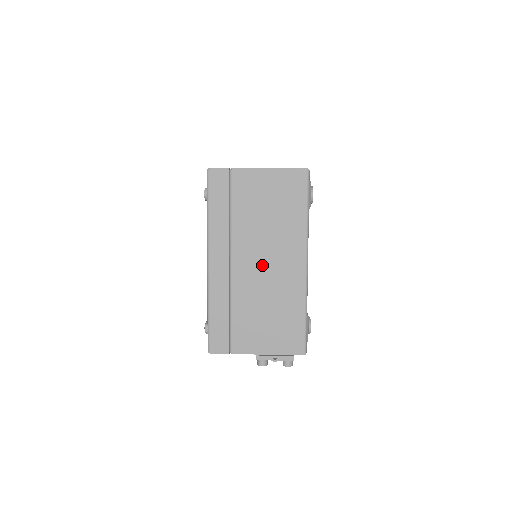
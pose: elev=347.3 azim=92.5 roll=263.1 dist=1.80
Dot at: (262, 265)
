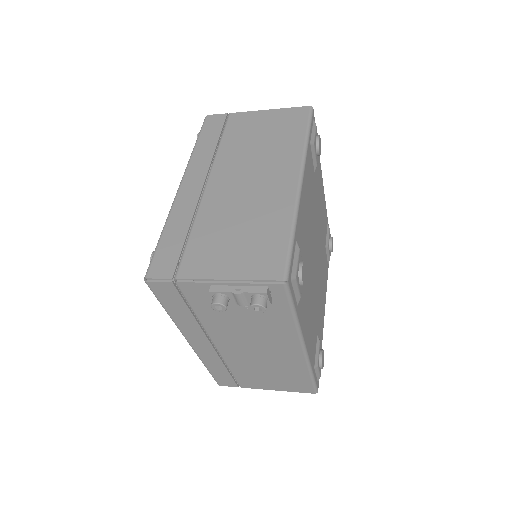
Dot at: (243, 183)
